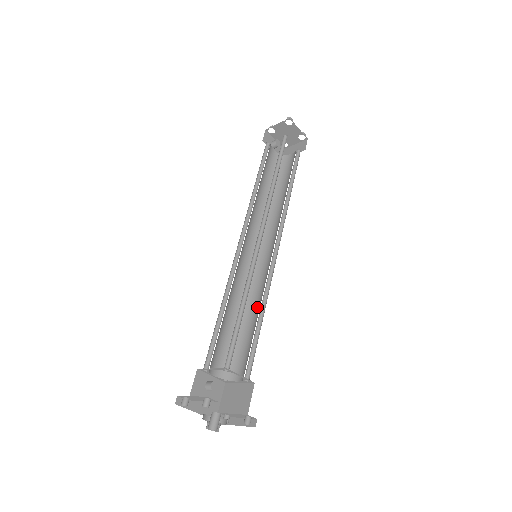
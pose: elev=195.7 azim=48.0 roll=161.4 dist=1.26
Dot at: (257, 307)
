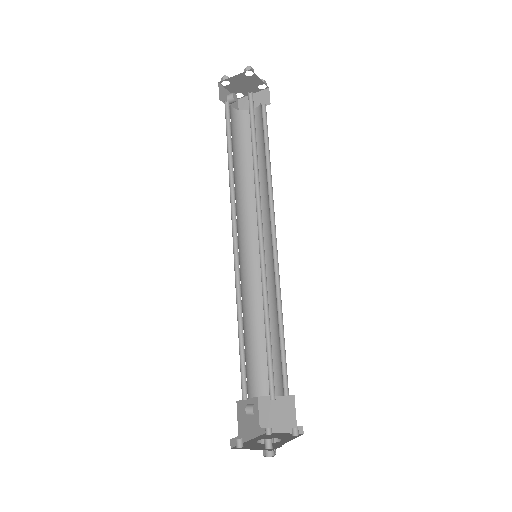
Dot at: (271, 312)
